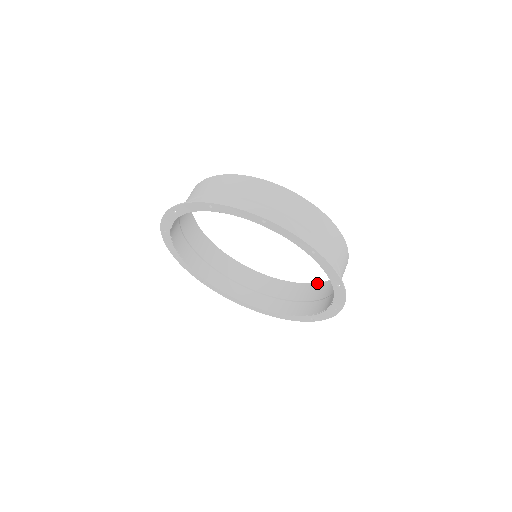
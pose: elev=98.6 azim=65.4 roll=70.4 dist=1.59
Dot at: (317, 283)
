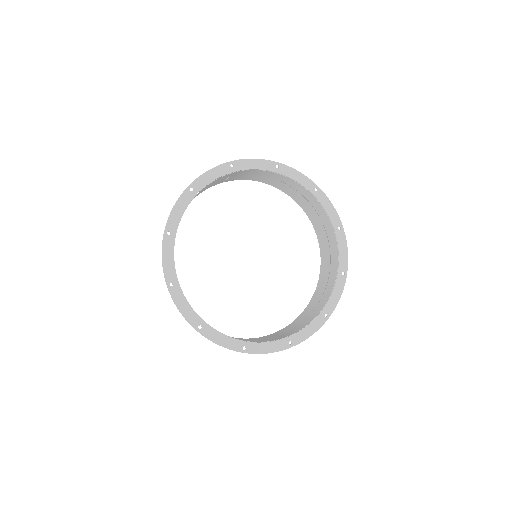
Dot at: occluded
